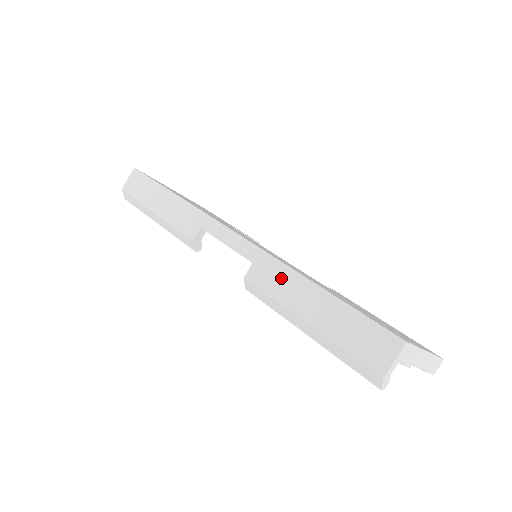
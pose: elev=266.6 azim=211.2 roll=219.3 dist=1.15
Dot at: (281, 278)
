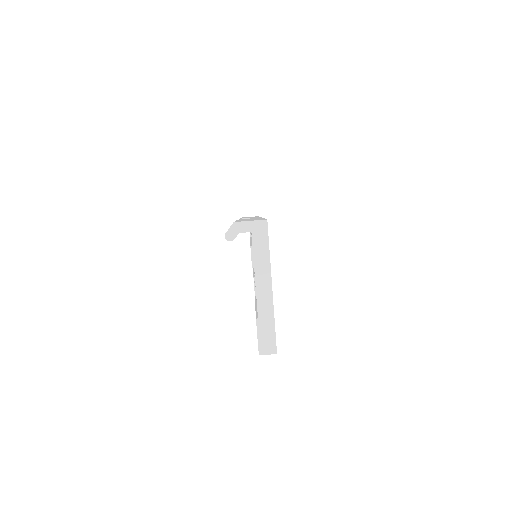
Dot at: occluded
